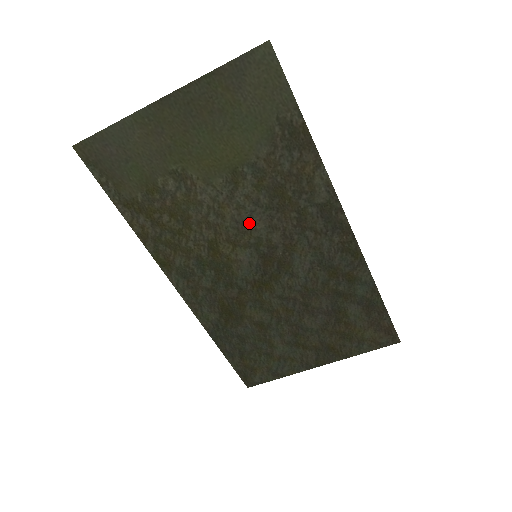
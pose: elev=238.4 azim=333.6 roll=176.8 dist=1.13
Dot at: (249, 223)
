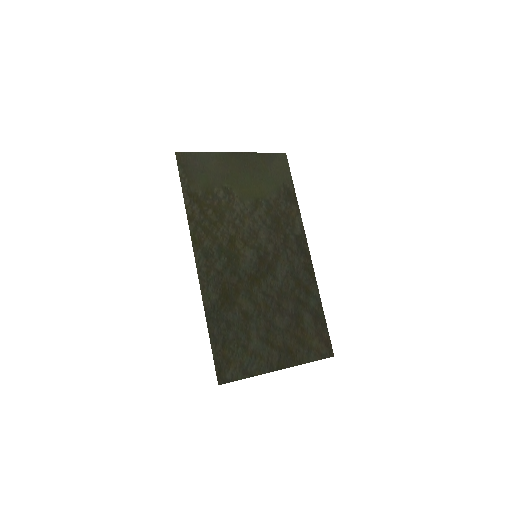
Dot at: (257, 233)
